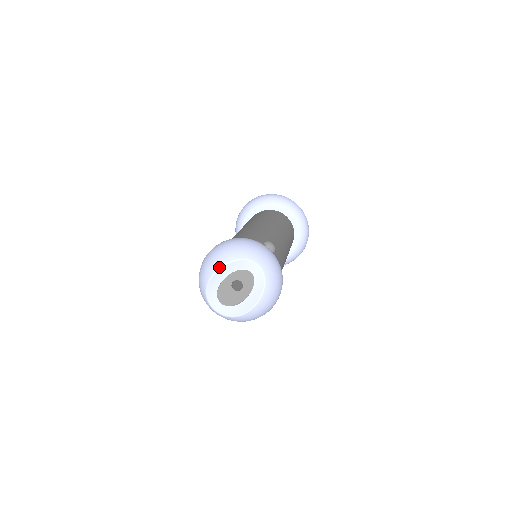
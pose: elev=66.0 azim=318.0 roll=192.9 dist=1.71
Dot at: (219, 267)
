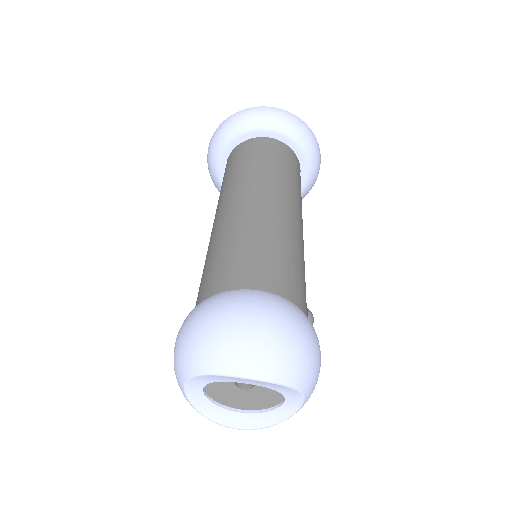
Dot at: (265, 379)
